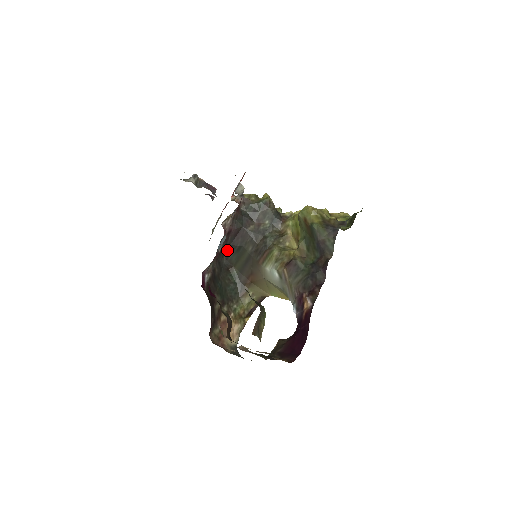
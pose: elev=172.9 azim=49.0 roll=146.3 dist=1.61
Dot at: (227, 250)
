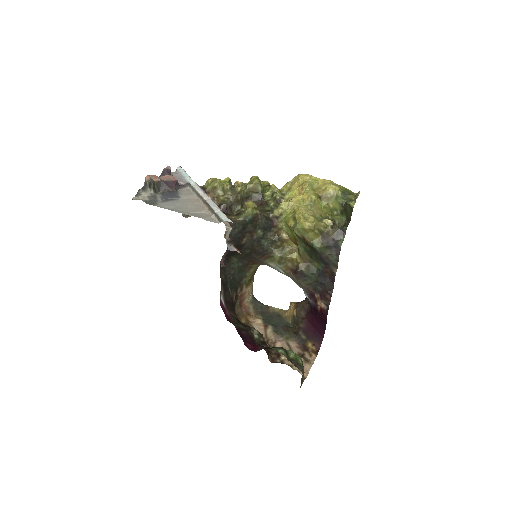
Dot at: occluded
